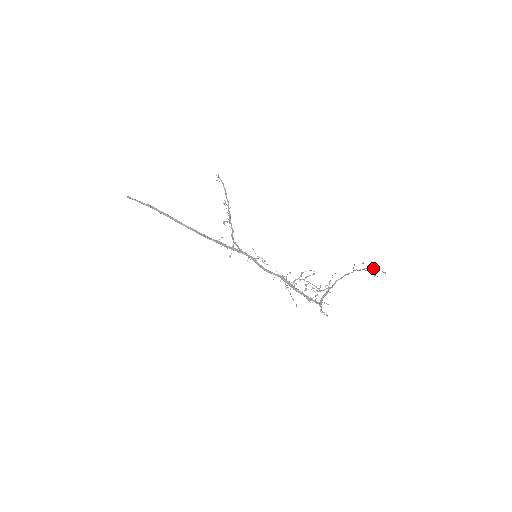
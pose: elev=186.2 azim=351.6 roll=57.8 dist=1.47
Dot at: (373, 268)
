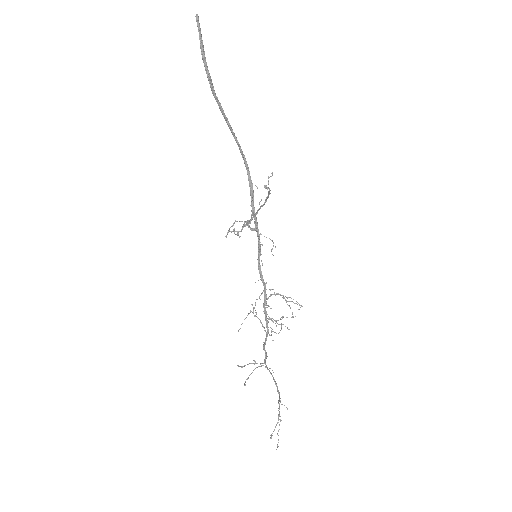
Dot at: (279, 429)
